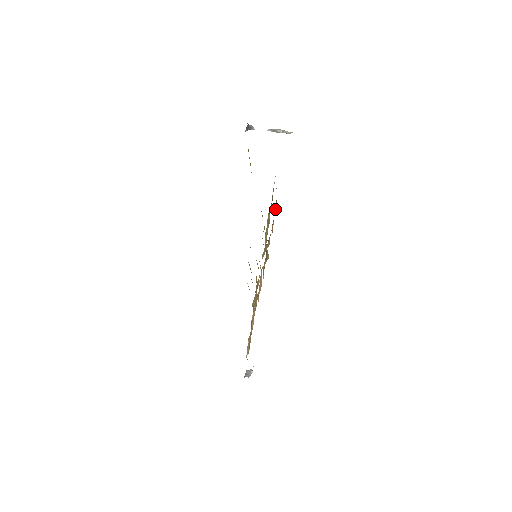
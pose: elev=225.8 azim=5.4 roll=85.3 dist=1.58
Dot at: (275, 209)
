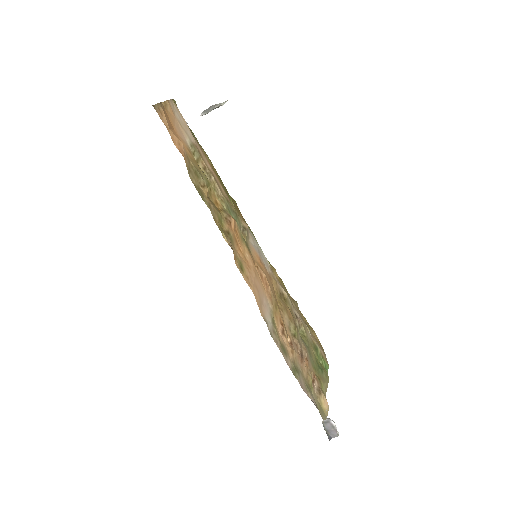
Dot at: (163, 118)
